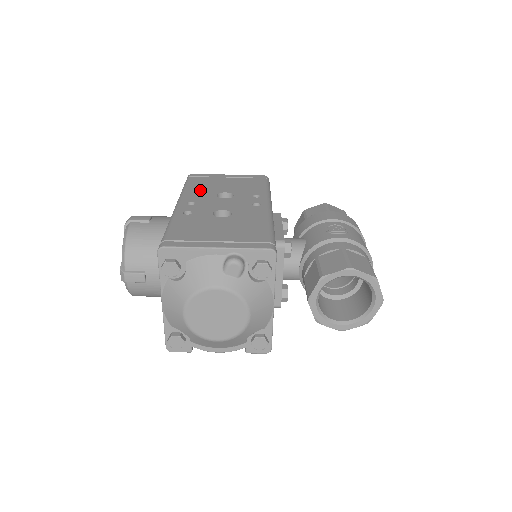
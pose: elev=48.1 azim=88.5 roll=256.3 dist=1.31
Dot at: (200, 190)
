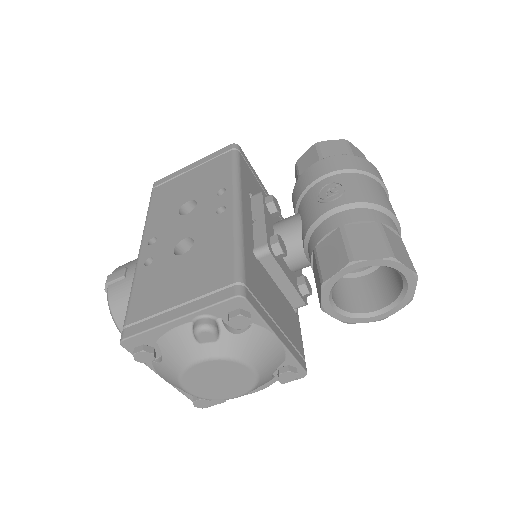
Dot at: (162, 210)
